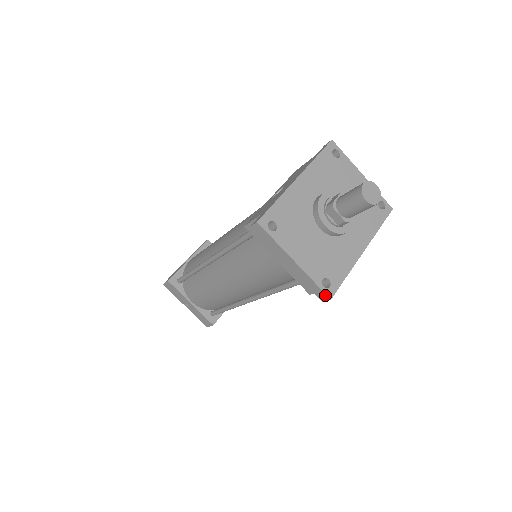
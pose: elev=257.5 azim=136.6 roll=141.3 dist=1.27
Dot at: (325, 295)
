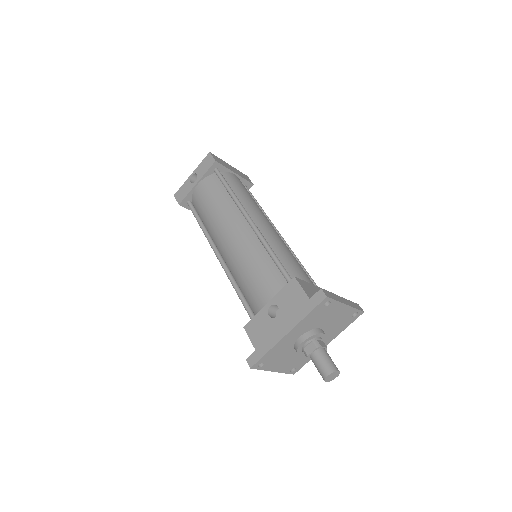
Dot at: (291, 373)
